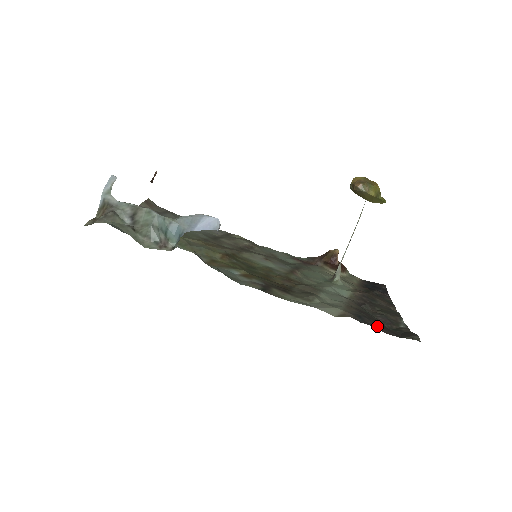
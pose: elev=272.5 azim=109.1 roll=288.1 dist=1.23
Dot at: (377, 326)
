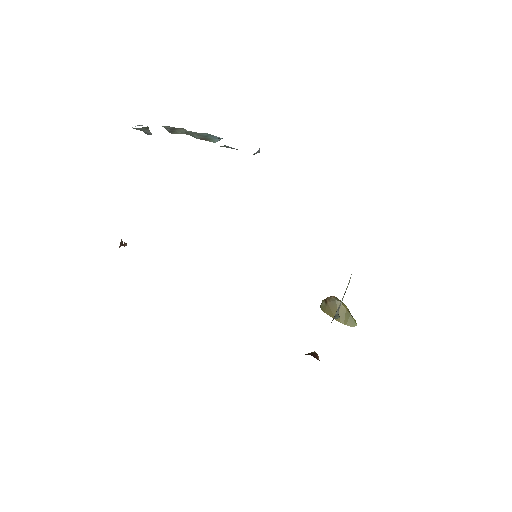
Dot at: occluded
